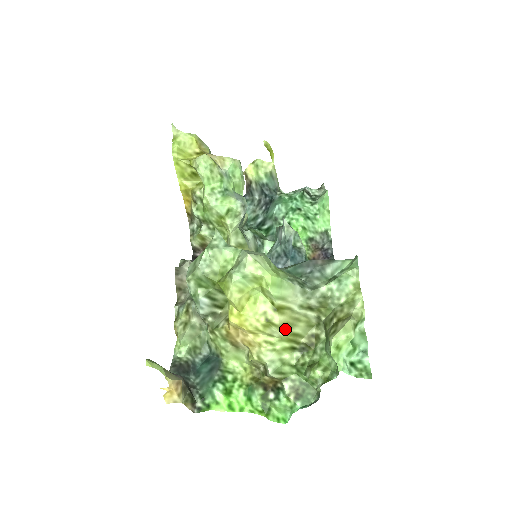
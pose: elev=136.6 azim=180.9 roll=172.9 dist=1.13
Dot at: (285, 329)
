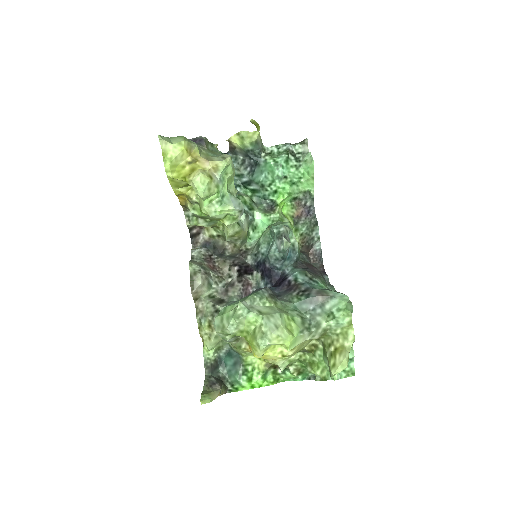
Dot at: (295, 353)
